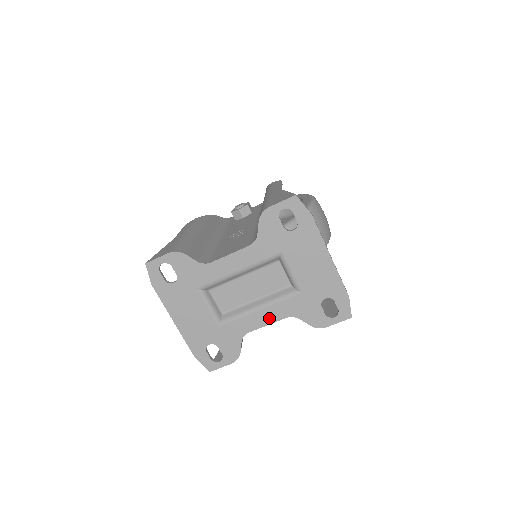
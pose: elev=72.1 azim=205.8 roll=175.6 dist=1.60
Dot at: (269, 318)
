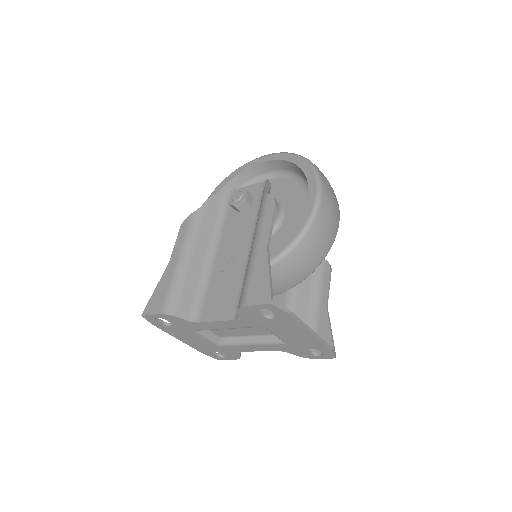
Dot at: (261, 349)
